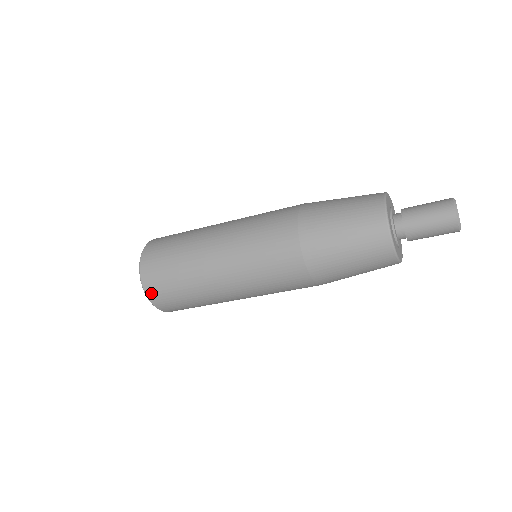
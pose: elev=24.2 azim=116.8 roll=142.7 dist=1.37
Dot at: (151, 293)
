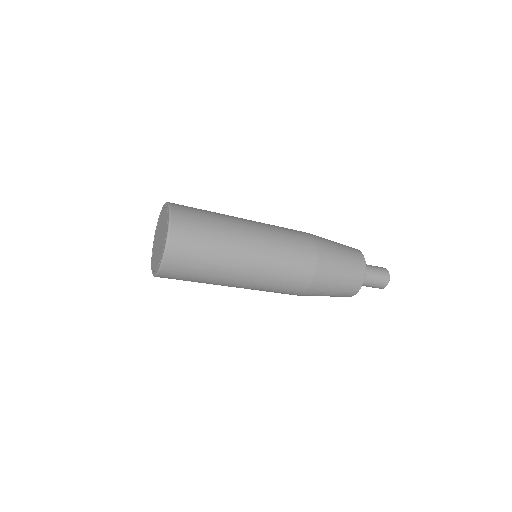
Dot at: (176, 229)
